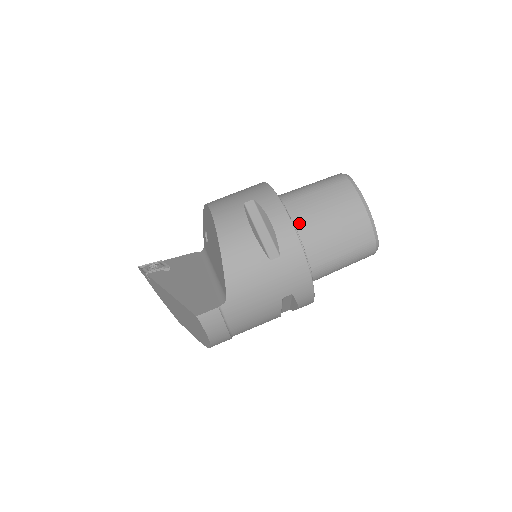
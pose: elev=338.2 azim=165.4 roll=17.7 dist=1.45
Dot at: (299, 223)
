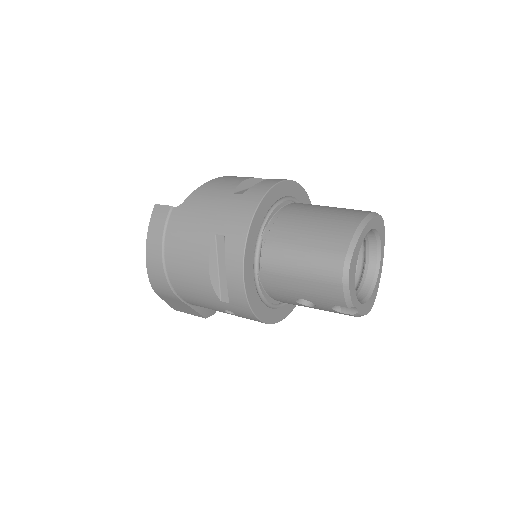
Dot at: (293, 208)
